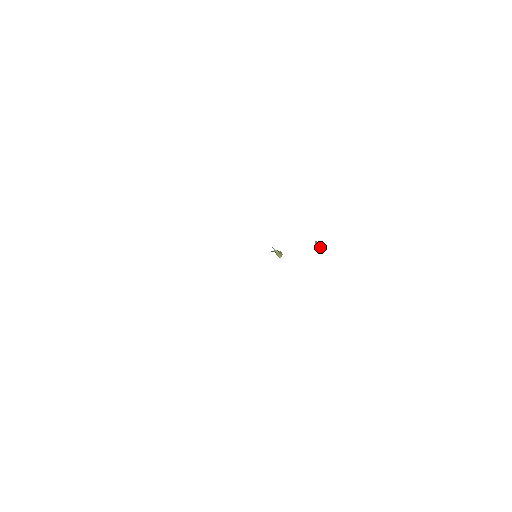
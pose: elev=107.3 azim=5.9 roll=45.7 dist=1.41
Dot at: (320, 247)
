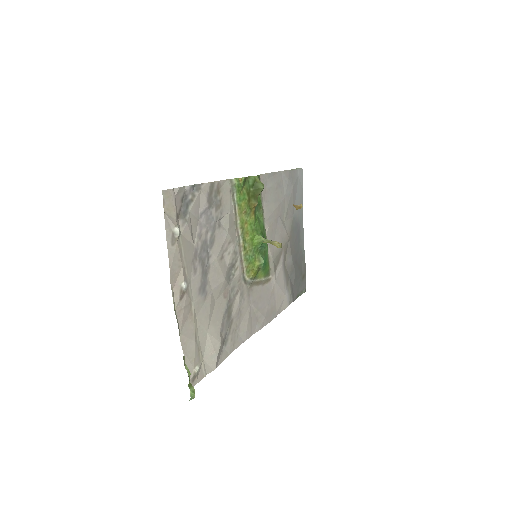
Dot at: (298, 206)
